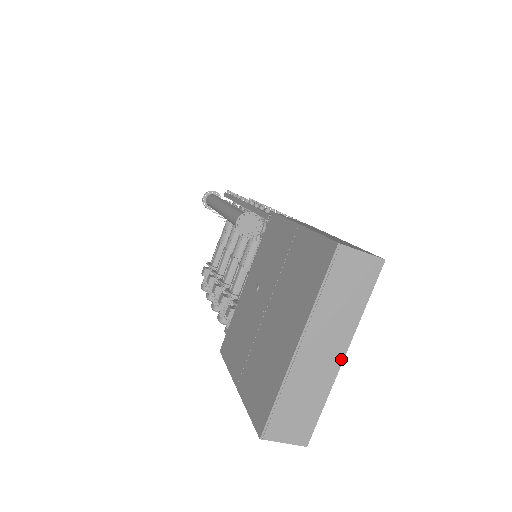
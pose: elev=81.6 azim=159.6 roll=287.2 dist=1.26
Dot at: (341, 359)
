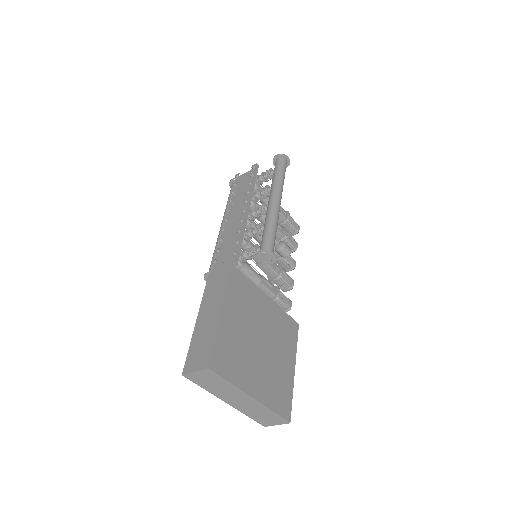
Dot at: (253, 399)
